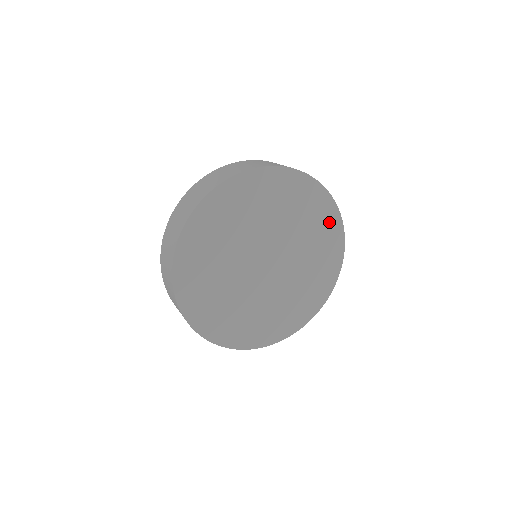
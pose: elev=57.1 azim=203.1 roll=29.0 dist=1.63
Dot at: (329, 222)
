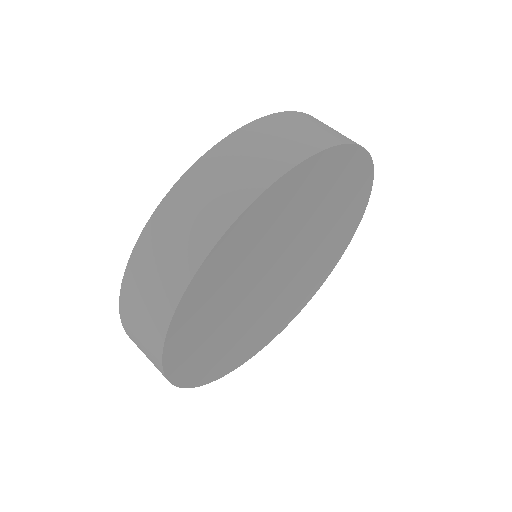
Dot at: (343, 242)
